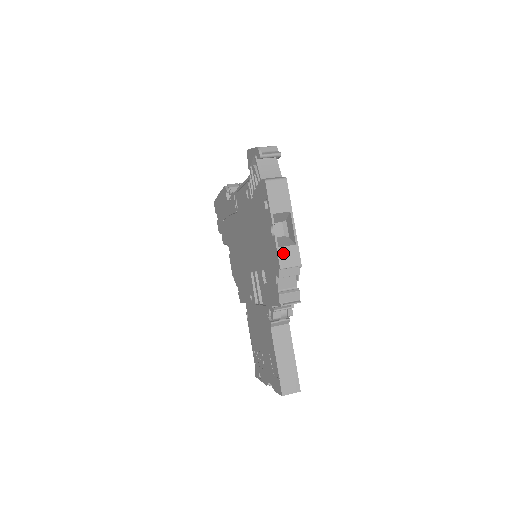
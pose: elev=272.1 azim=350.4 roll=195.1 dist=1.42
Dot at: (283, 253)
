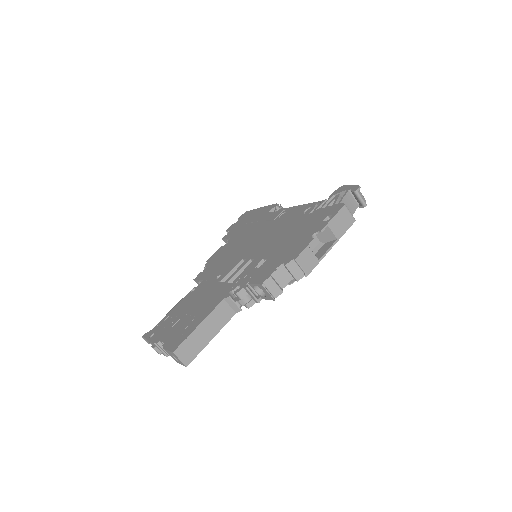
Dot at: (307, 253)
